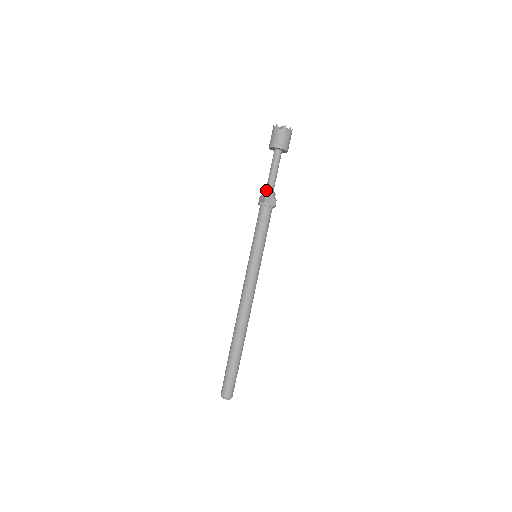
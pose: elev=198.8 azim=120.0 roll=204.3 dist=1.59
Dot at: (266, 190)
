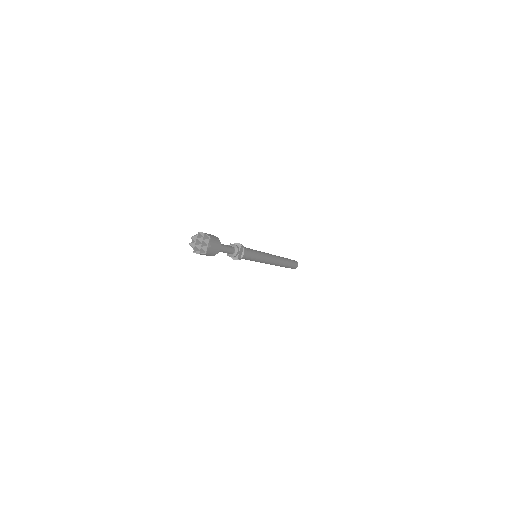
Dot at: occluded
